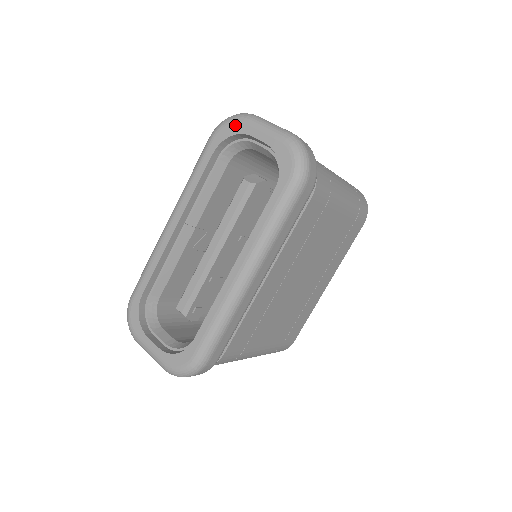
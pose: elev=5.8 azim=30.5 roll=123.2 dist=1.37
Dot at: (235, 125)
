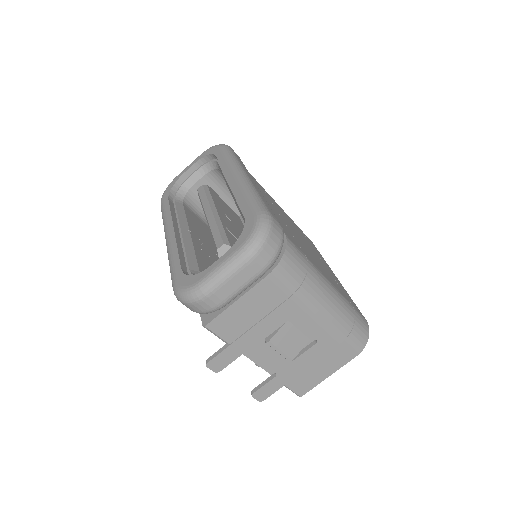
Dot at: (171, 184)
